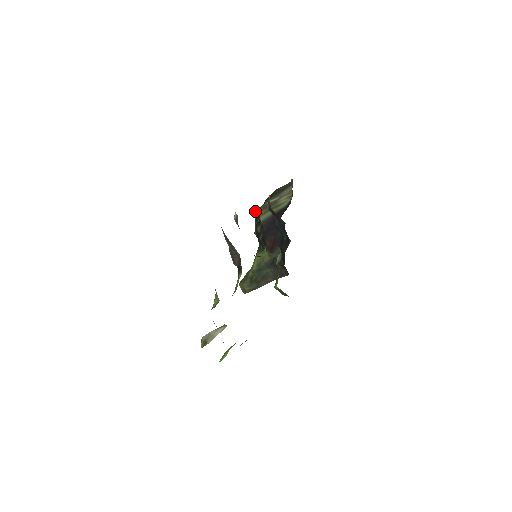
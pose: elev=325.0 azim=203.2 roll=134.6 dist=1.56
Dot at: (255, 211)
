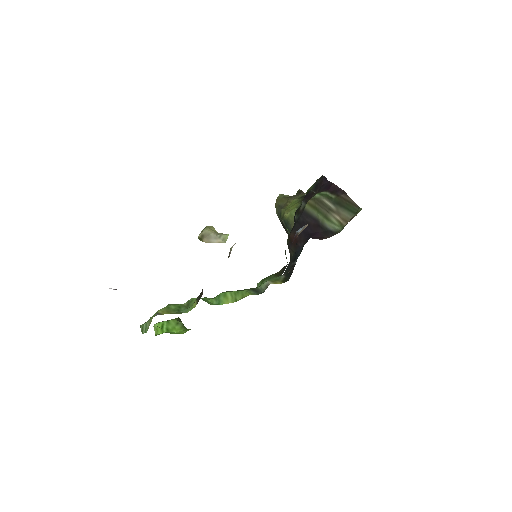
Dot at: (322, 175)
